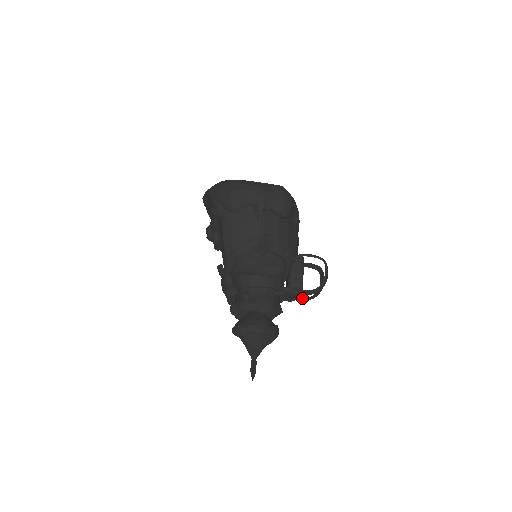
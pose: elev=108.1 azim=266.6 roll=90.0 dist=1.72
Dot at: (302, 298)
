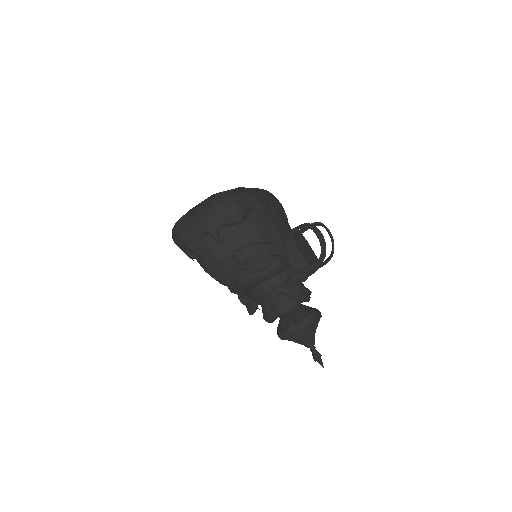
Dot at: (322, 263)
